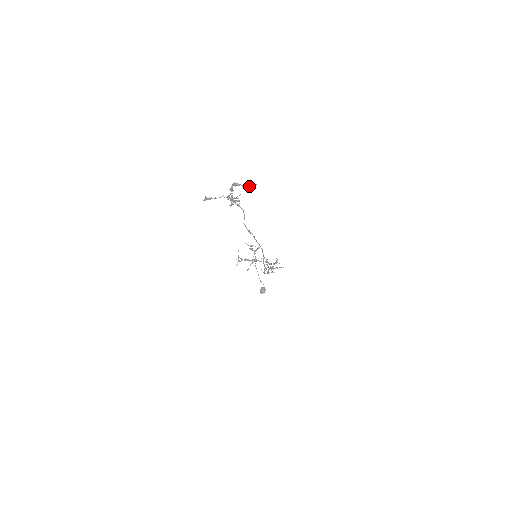
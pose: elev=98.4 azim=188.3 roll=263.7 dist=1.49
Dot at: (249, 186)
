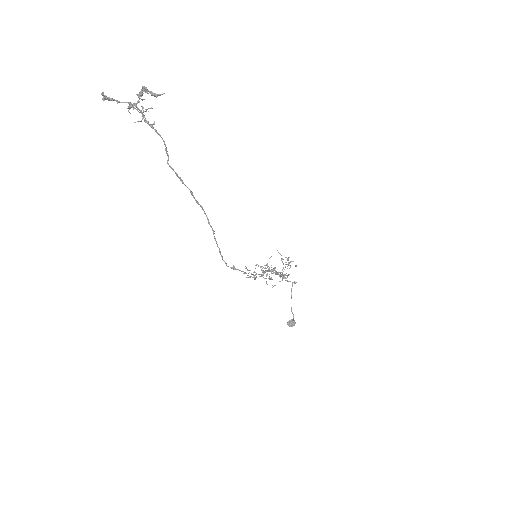
Dot at: (155, 93)
